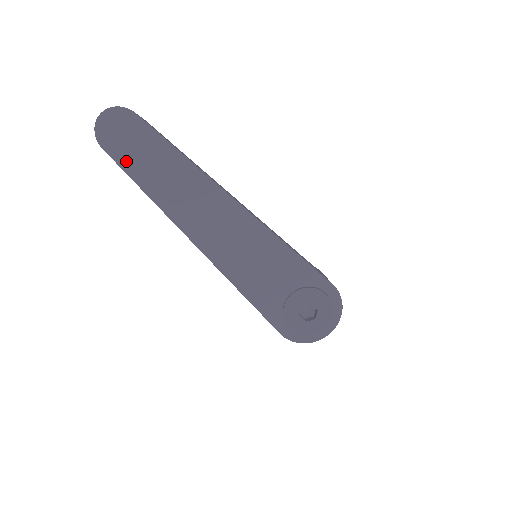
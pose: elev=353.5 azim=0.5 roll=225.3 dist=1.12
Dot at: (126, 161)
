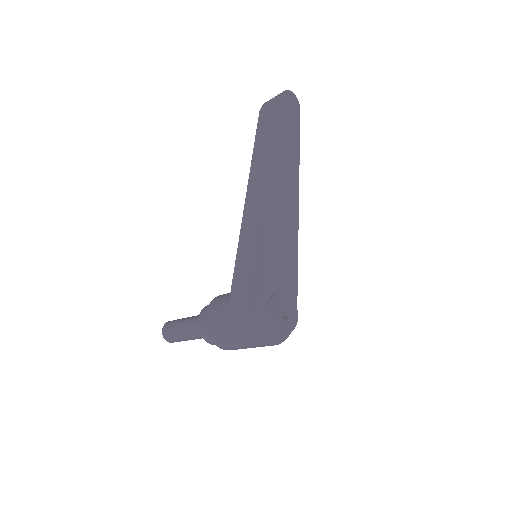
Dot at: (281, 121)
